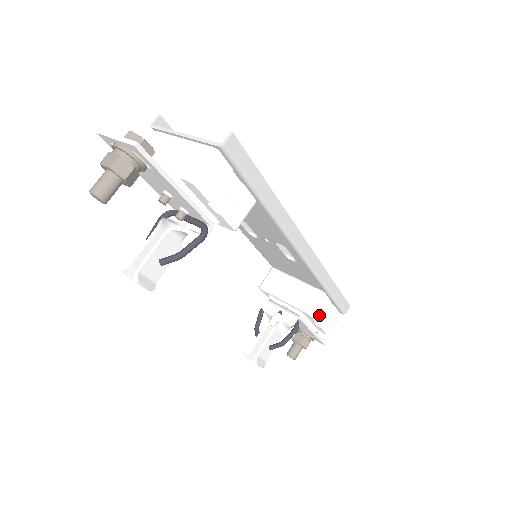
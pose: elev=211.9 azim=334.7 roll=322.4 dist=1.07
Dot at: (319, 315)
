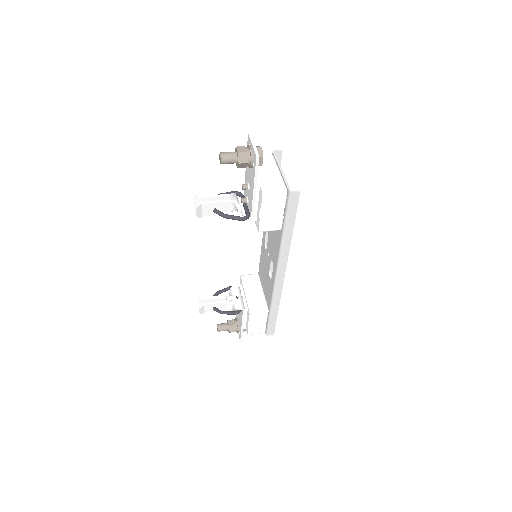
Dot at: (254, 319)
